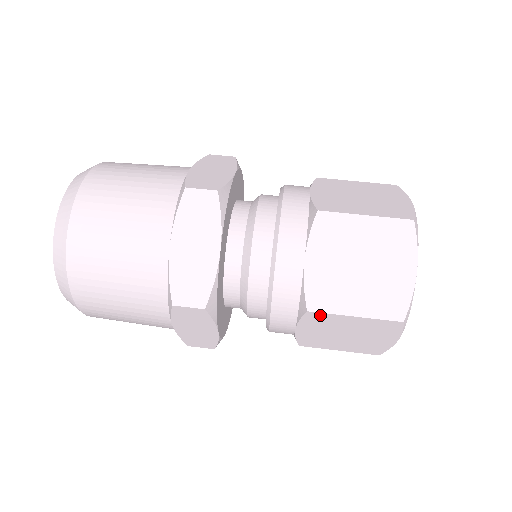
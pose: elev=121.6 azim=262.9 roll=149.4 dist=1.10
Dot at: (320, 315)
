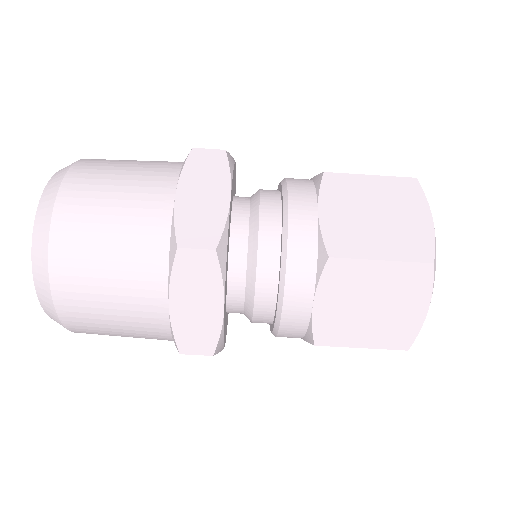
Dot at: occluded
